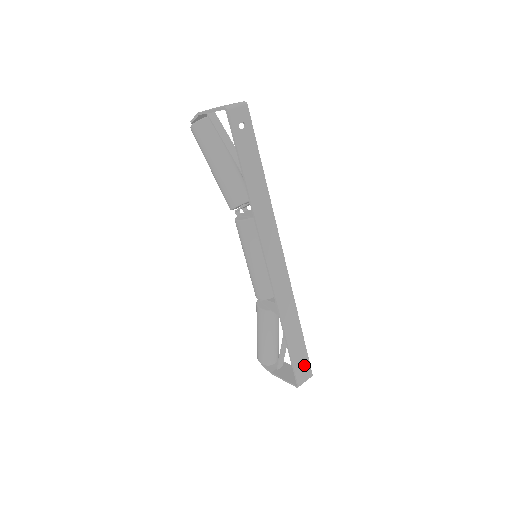
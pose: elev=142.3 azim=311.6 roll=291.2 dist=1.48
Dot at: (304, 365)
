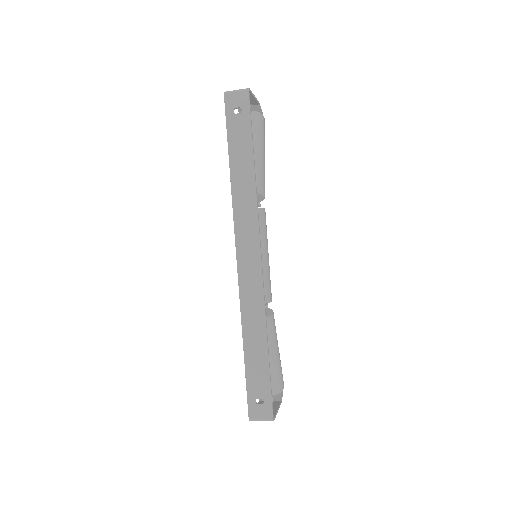
Dot at: (263, 398)
